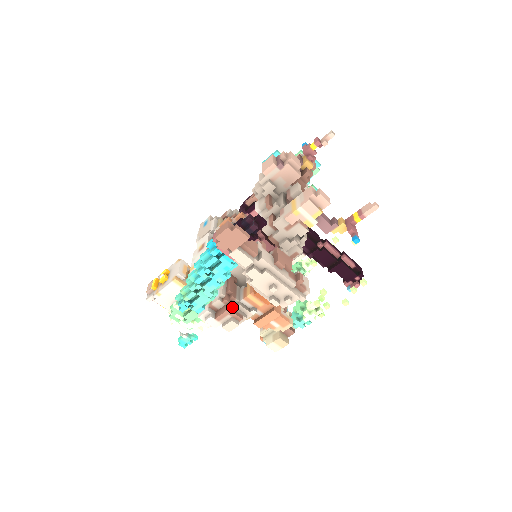
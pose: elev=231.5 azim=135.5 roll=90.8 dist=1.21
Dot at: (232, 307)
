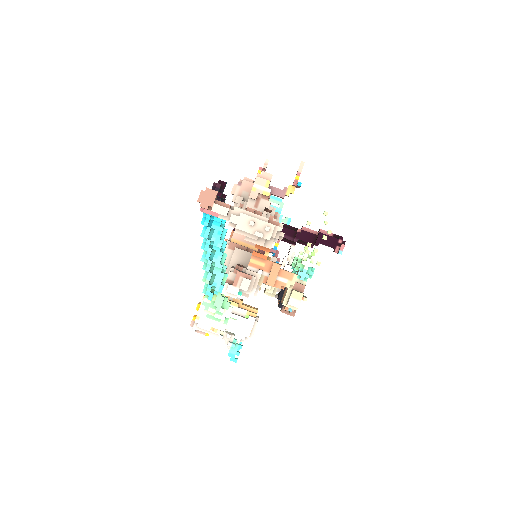
Dot at: (241, 272)
